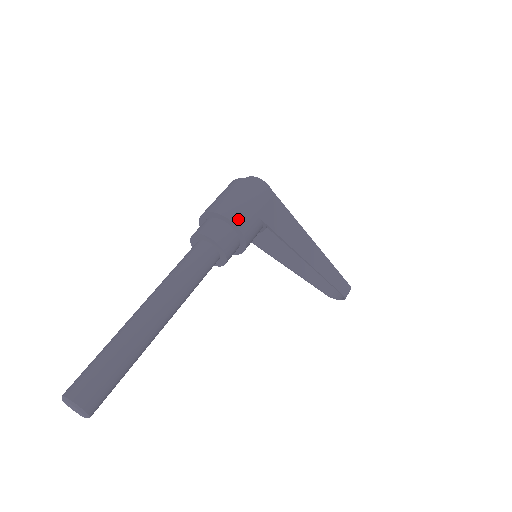
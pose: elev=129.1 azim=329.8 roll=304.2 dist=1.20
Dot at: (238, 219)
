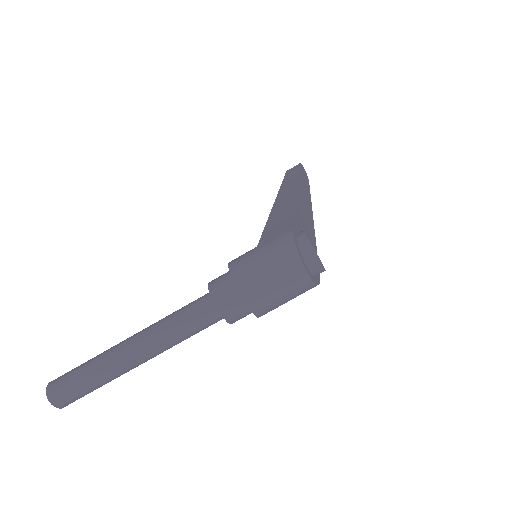
Dot at: (266, 313)
